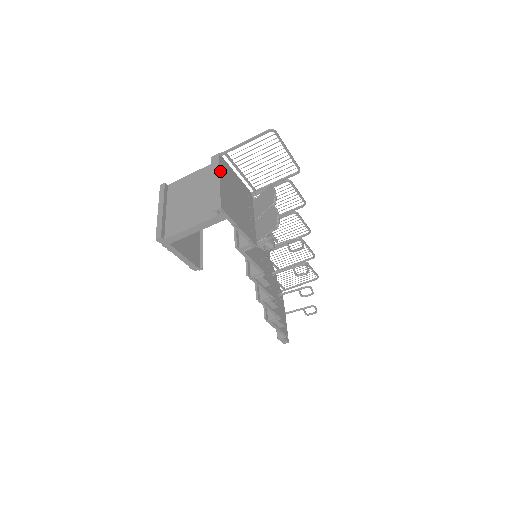
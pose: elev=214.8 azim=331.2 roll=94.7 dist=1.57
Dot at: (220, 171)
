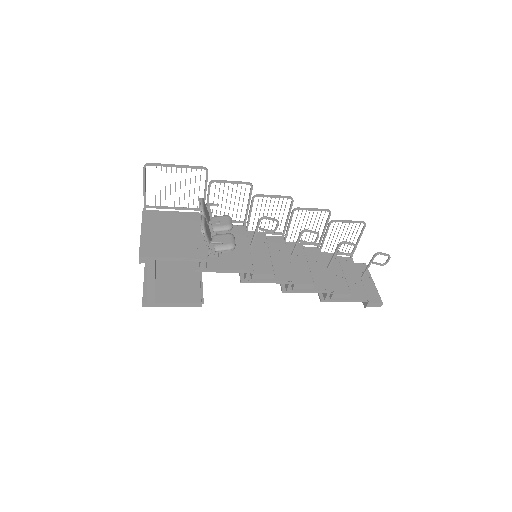
Dot at: (142, 225)
